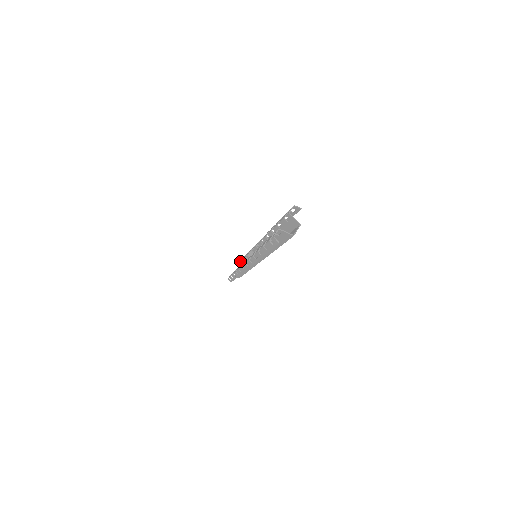
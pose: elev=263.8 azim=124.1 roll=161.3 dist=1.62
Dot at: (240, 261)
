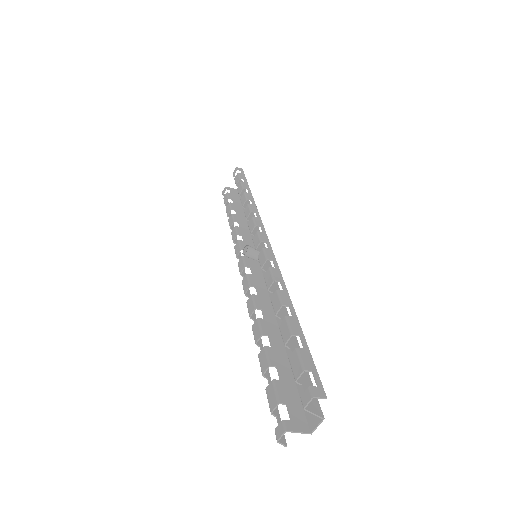
Dot at: (236, 183)
